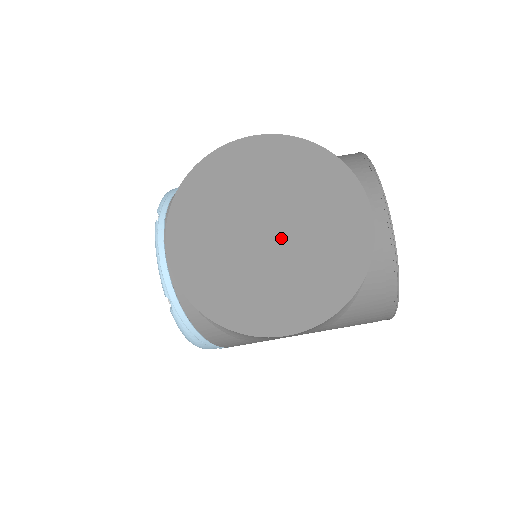
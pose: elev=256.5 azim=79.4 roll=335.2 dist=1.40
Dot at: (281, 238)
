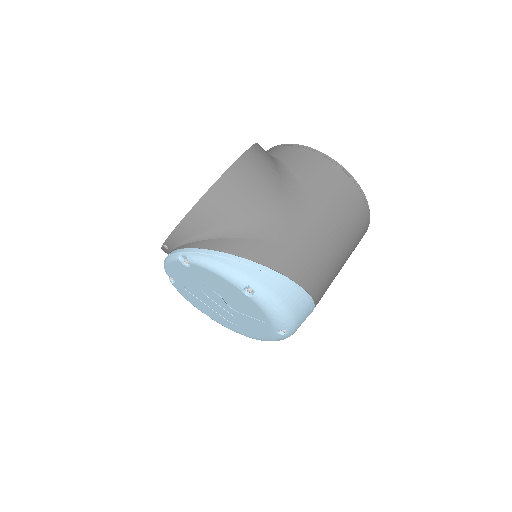
Dot at: occluded
